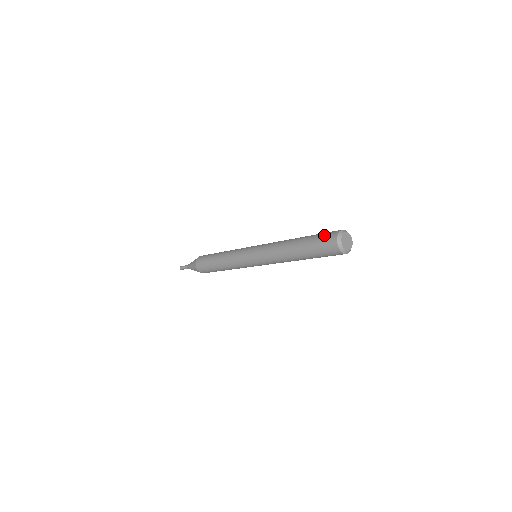
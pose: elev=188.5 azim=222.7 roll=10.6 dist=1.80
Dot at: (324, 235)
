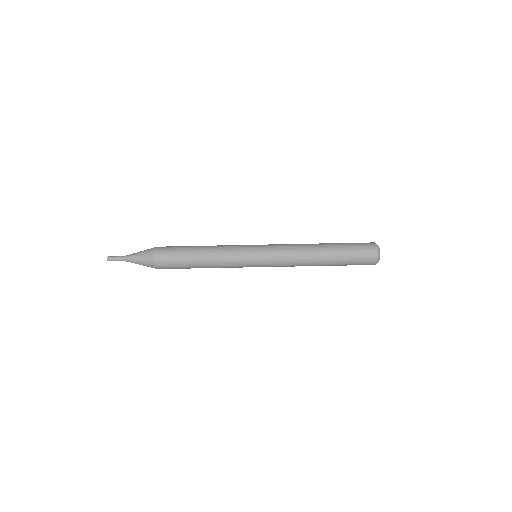
Dot at: occluded
